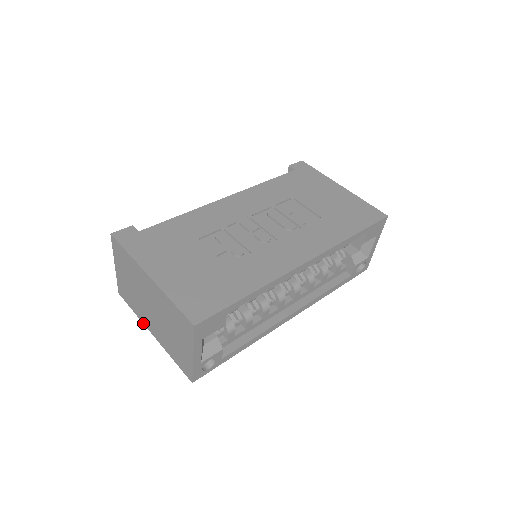
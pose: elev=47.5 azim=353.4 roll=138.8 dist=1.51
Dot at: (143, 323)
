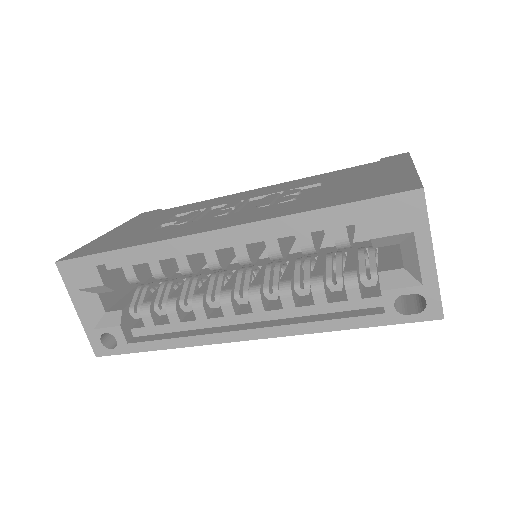
Dot at: occluded
